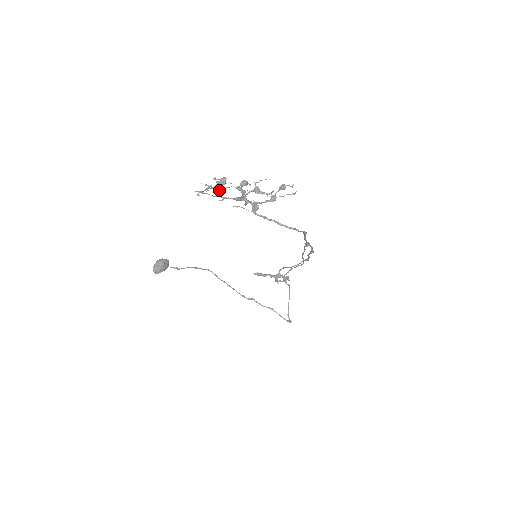
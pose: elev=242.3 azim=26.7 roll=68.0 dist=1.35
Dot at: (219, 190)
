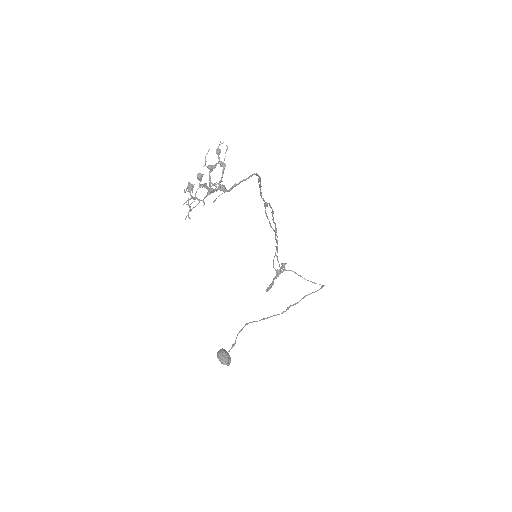
Dot at: (194, 201)
